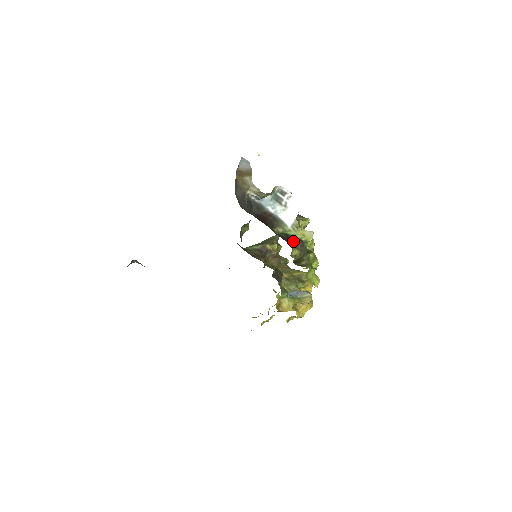
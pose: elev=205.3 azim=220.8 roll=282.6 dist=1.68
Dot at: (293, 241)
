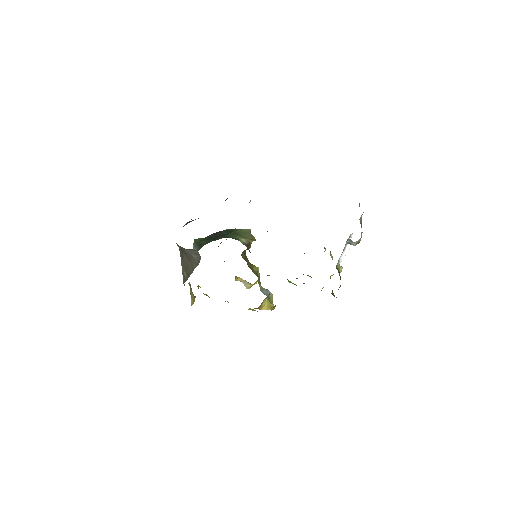
Dot at: (340, 276)
